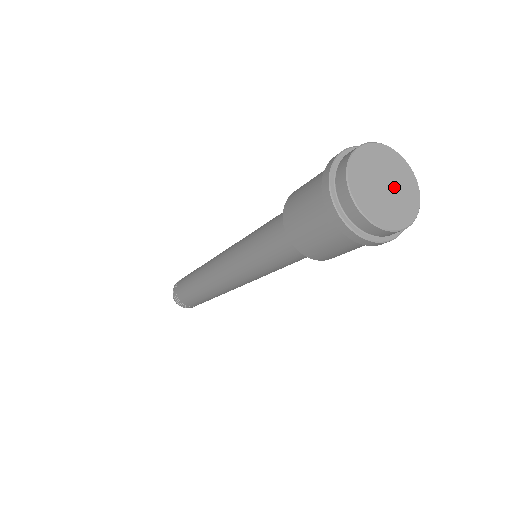
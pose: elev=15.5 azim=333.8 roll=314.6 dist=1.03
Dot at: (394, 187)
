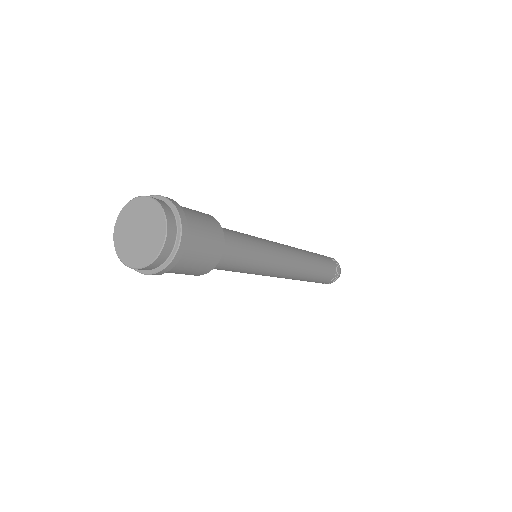
Dot at: (142, 239)
